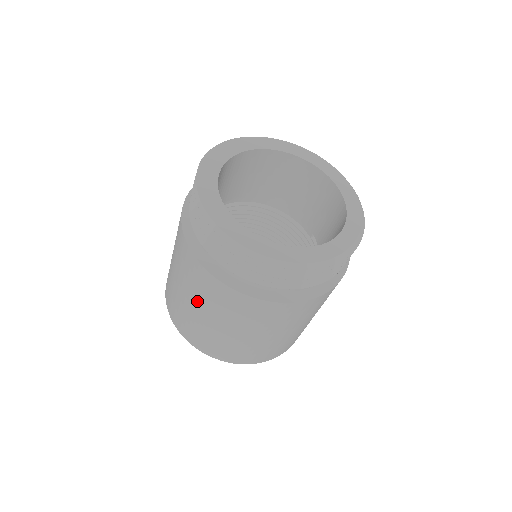
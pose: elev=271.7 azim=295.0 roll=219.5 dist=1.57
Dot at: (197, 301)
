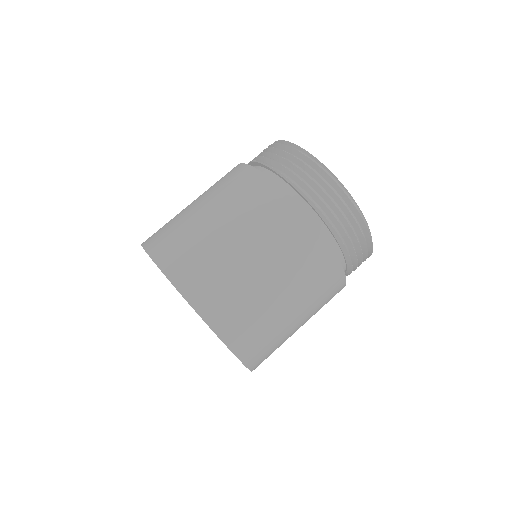
Dot at: (222, 207)
